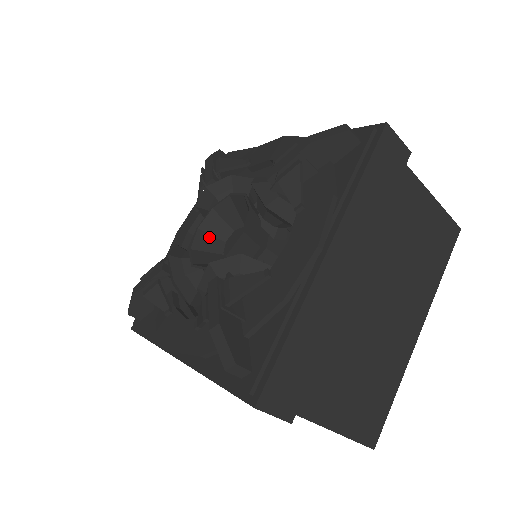
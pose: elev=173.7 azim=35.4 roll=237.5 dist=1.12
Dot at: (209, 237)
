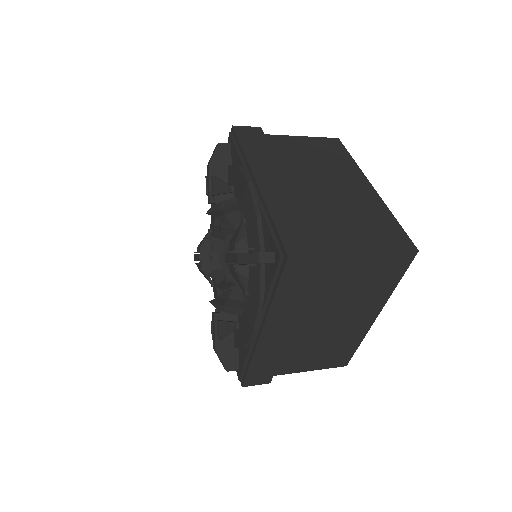
Dot at: (222, 242)
